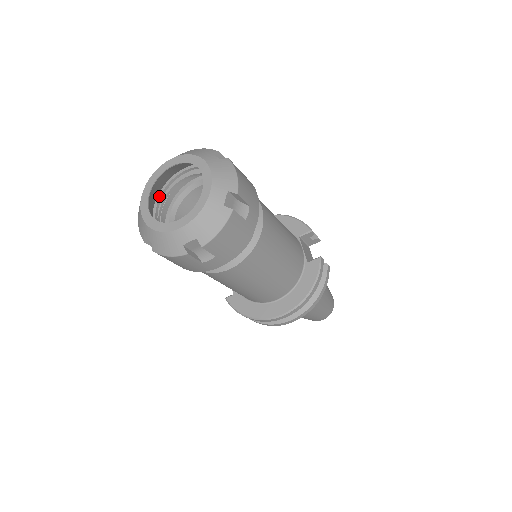
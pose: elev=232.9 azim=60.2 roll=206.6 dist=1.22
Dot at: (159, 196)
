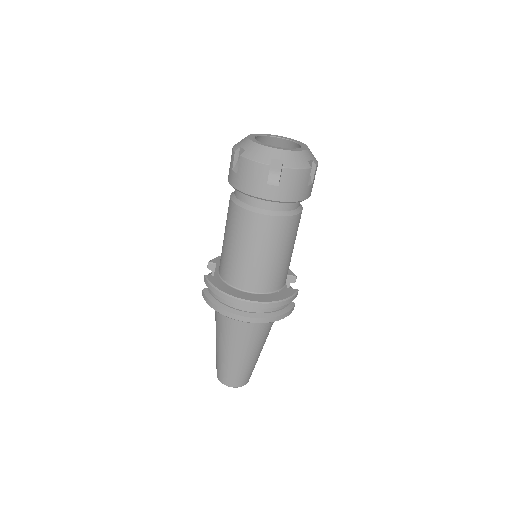
Dot at: occluded
